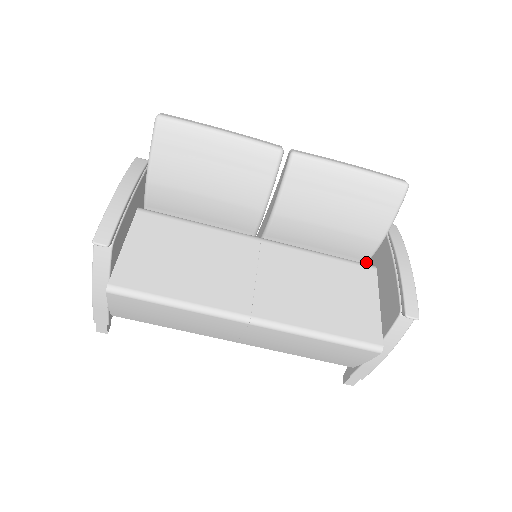
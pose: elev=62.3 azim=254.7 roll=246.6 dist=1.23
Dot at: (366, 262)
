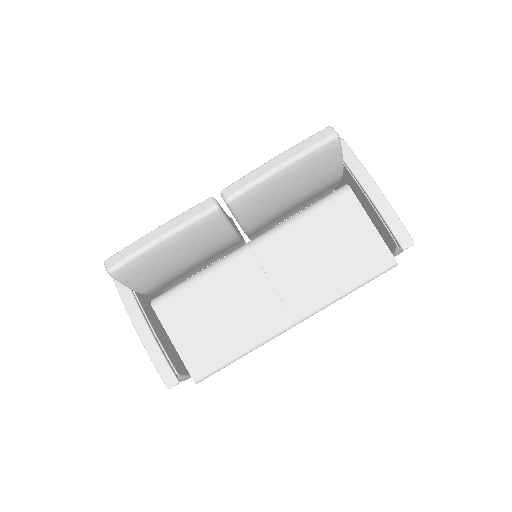
Dot at: (338, 182)
